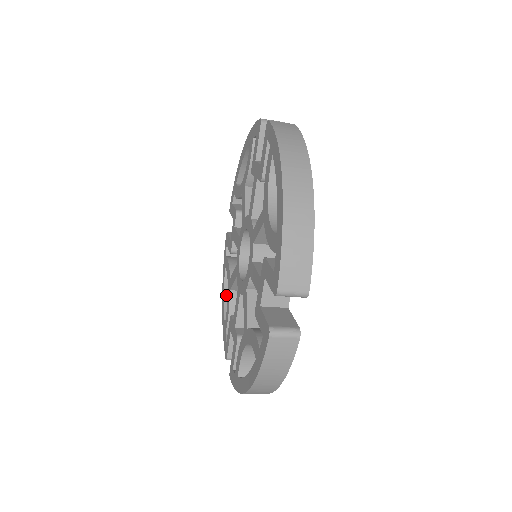
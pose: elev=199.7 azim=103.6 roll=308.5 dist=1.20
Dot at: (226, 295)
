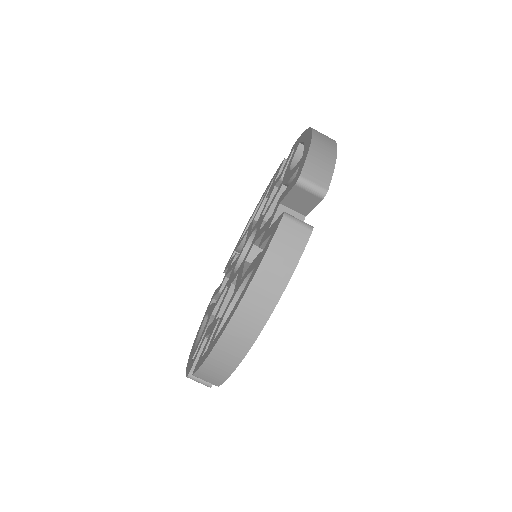
Dot at: (199, 338)
